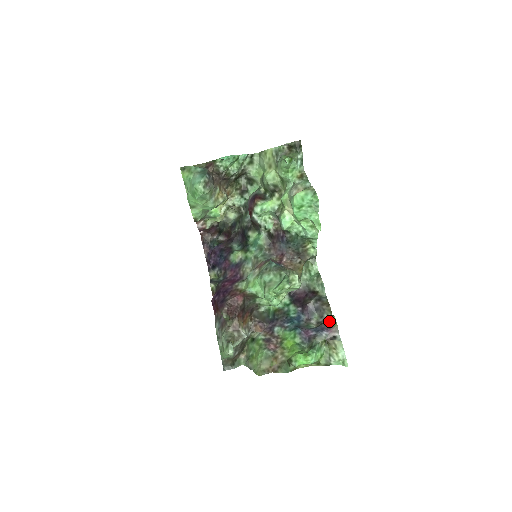
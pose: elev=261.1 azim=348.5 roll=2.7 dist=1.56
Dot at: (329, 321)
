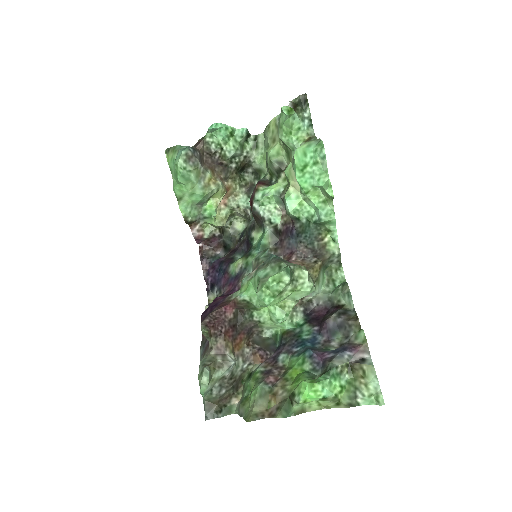
Dot at: (355, 337)
